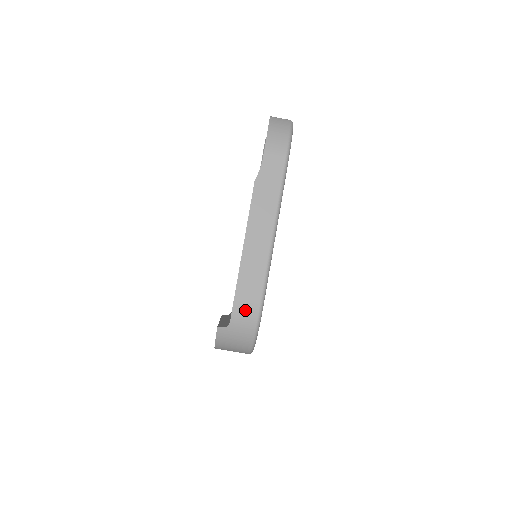
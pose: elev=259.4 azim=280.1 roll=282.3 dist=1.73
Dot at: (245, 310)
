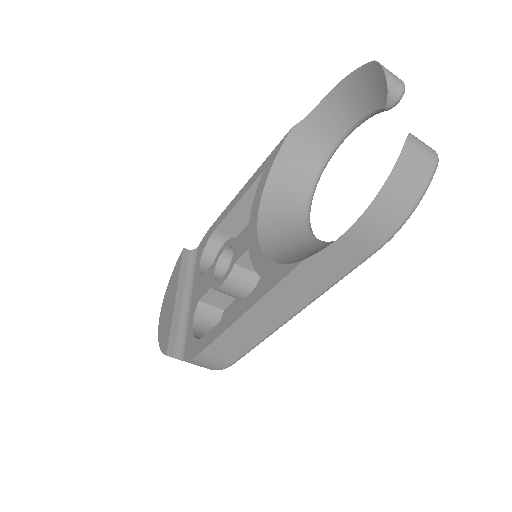
Dot at: (208, 363)
